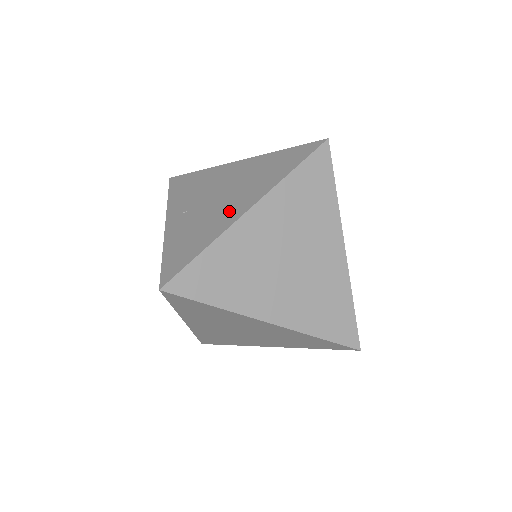
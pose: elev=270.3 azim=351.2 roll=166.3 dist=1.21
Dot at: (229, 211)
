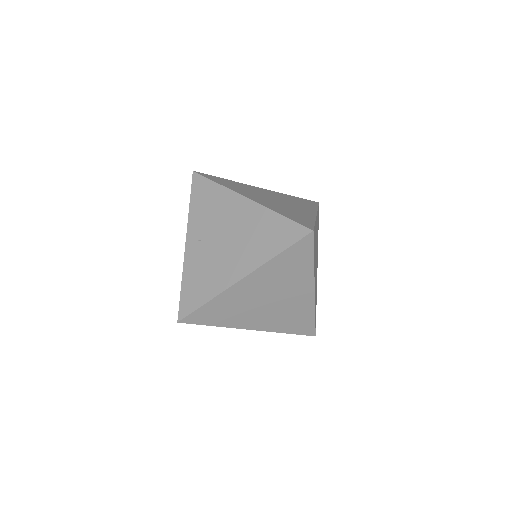
Dot at: (229, 269)
